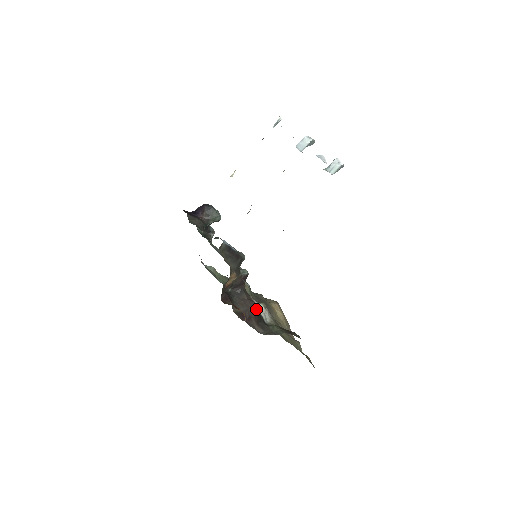
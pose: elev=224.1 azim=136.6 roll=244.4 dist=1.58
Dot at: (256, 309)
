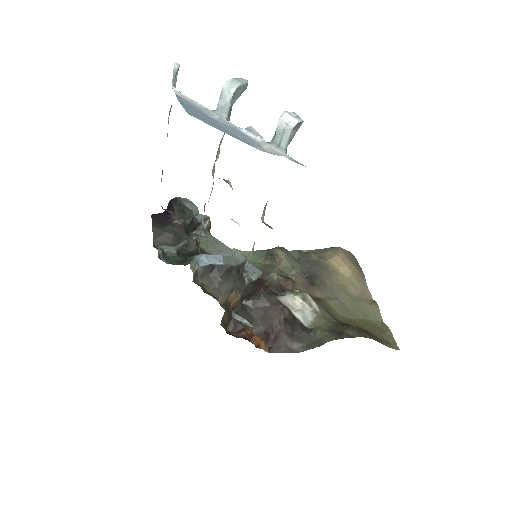
Dot at: (286, 315)
